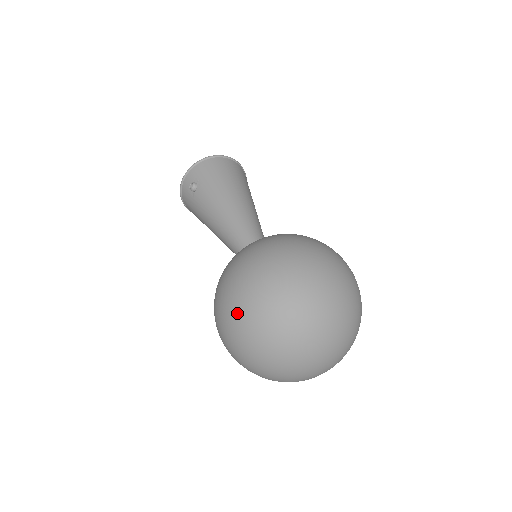
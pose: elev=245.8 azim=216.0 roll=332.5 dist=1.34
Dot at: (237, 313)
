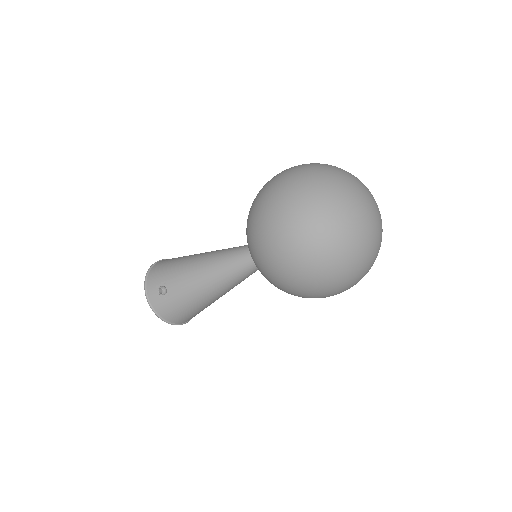
Dot at: (297, 231)
